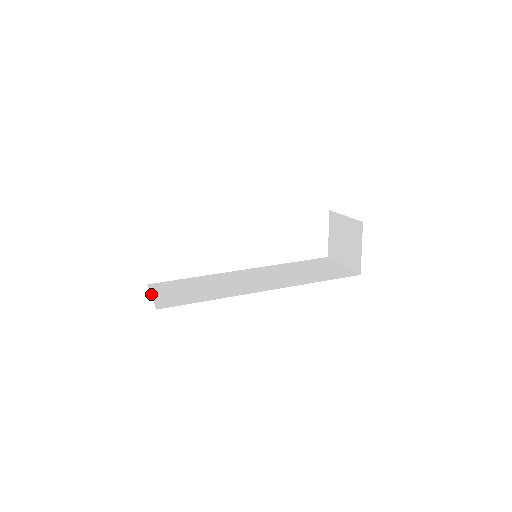
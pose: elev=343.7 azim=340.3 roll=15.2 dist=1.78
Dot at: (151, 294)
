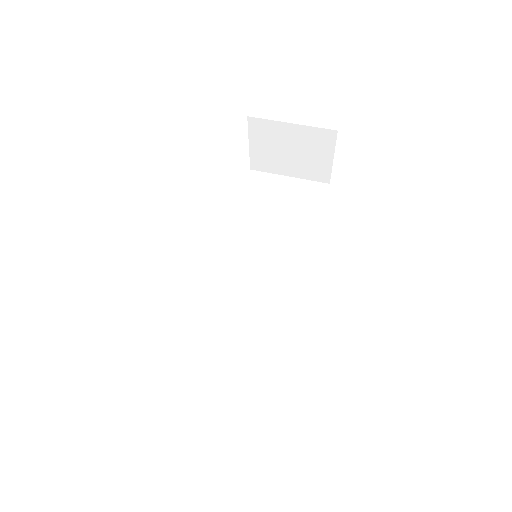
Dot at: occluded
